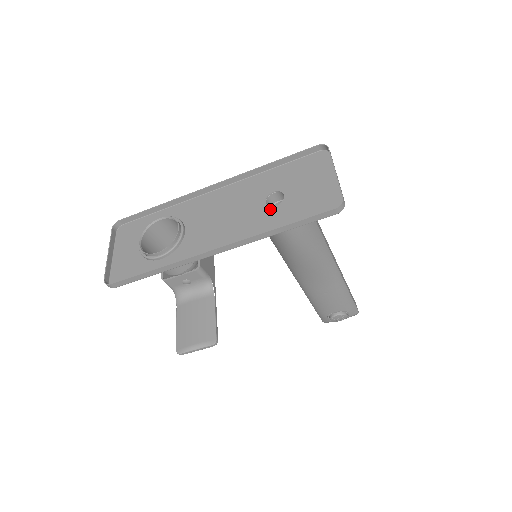
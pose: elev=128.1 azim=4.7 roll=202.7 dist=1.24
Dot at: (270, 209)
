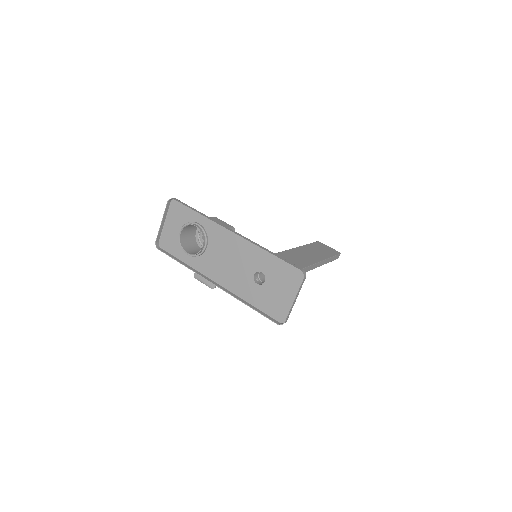
Dot at: (253, 283)
